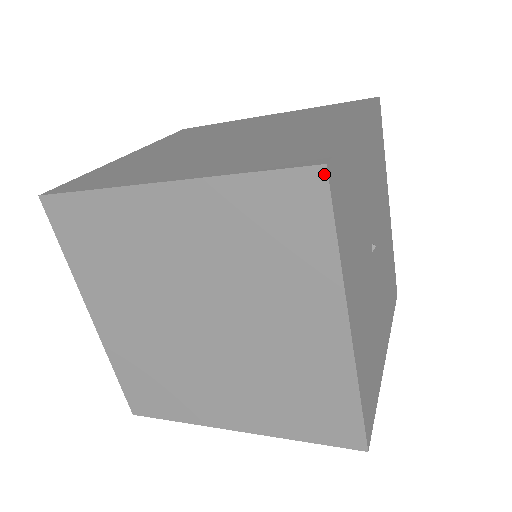
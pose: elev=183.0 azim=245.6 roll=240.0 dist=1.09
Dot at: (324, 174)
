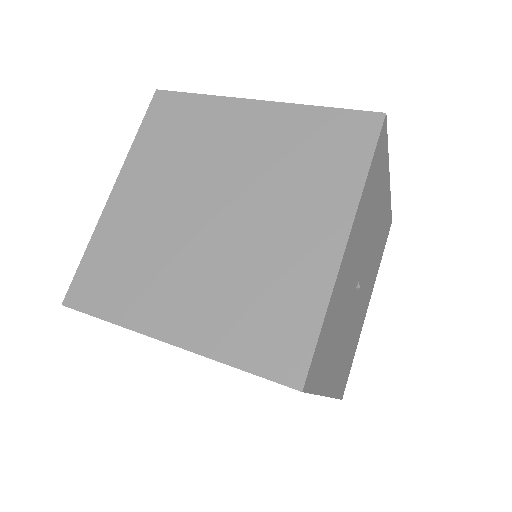
Dot at: (301, 391)
